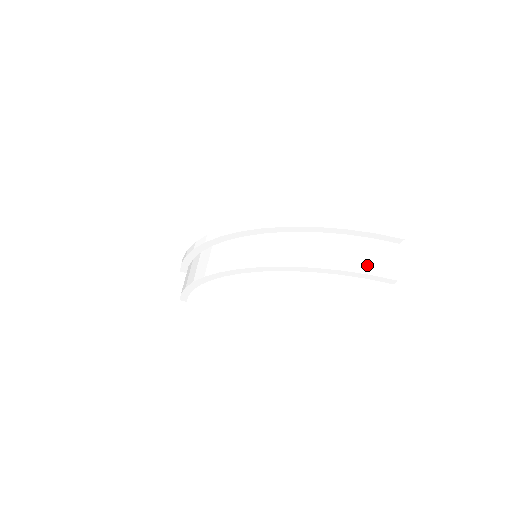
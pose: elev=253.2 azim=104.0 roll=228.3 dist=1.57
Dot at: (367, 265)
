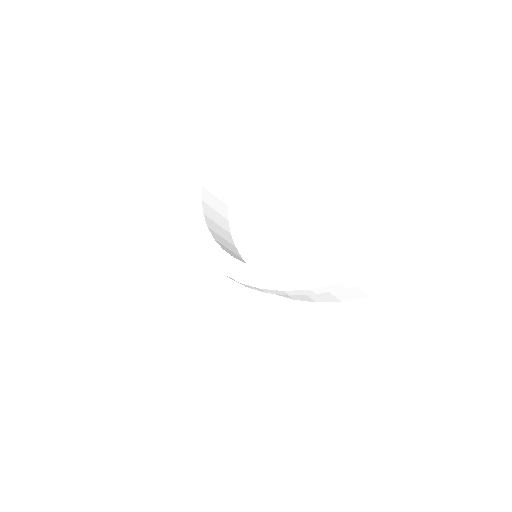
Dot at: (360, 293)
